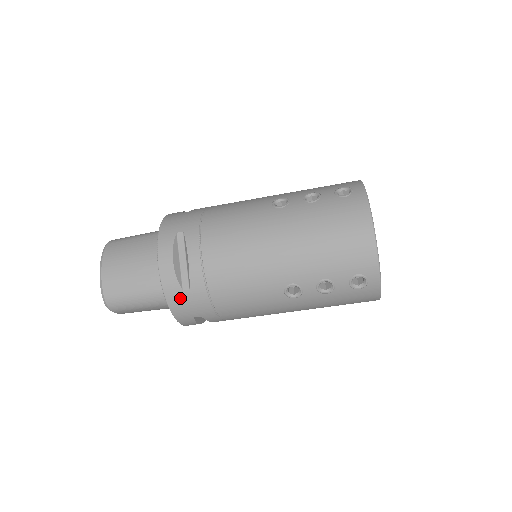
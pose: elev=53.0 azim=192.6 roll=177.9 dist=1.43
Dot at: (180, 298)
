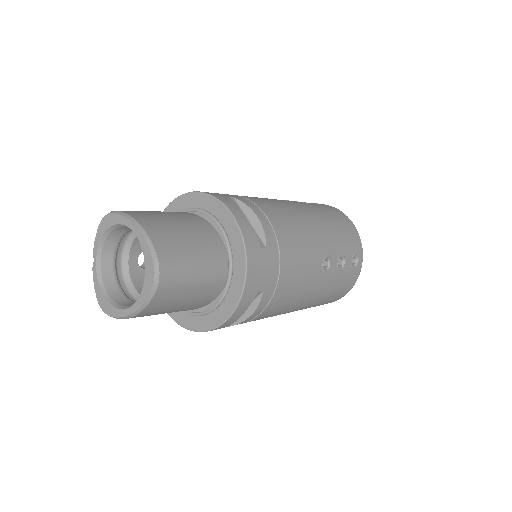
Dot at: (258, 257)
